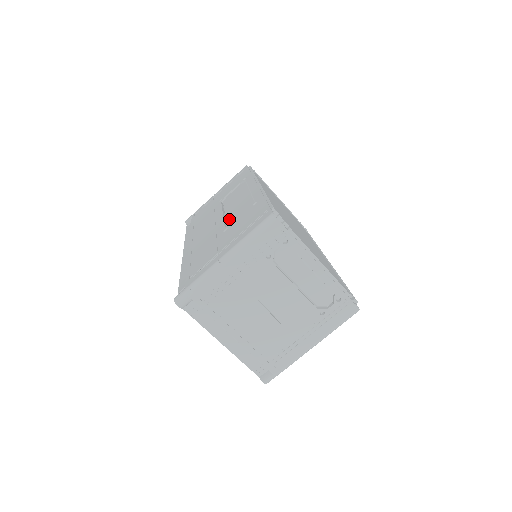
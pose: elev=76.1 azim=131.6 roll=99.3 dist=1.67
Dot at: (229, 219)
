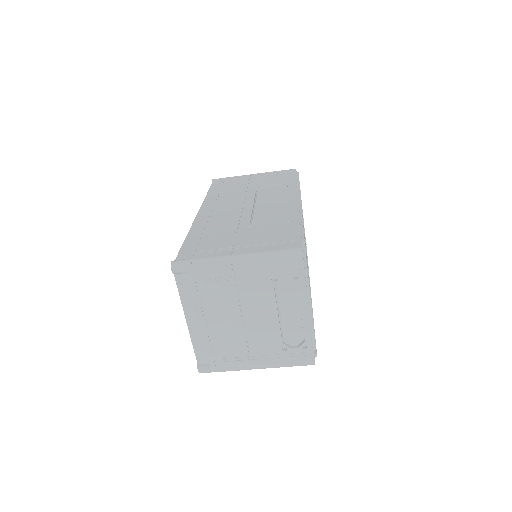
Dot at: (257, 216)
